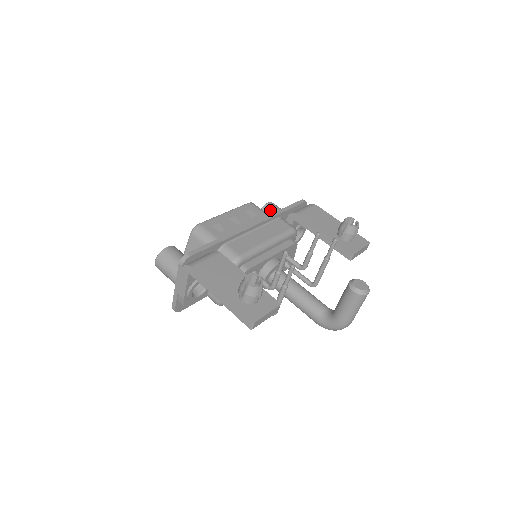
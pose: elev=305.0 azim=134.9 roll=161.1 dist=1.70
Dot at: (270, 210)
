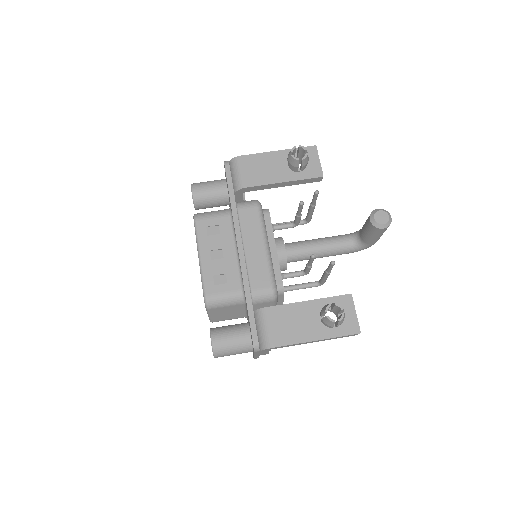
Dot at: (203, 197)
